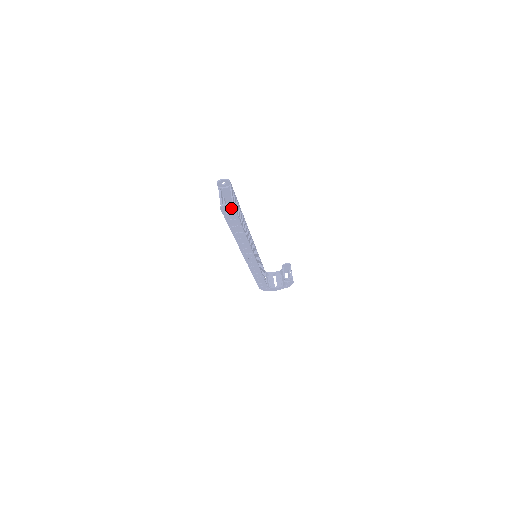
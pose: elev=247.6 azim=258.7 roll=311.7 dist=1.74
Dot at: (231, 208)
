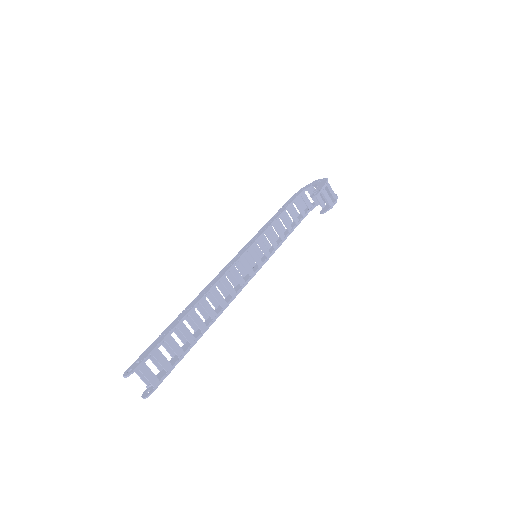
Dot at: (152, 390)
